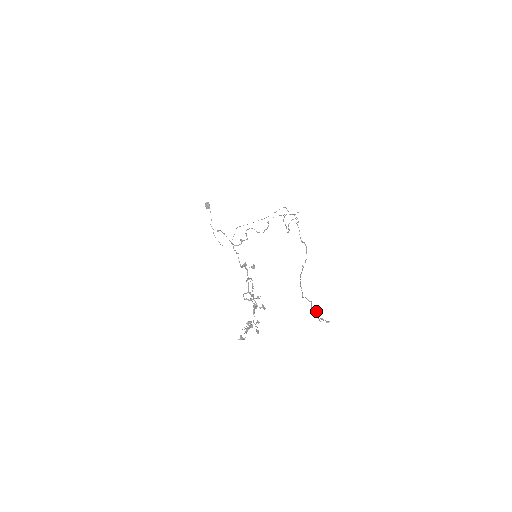
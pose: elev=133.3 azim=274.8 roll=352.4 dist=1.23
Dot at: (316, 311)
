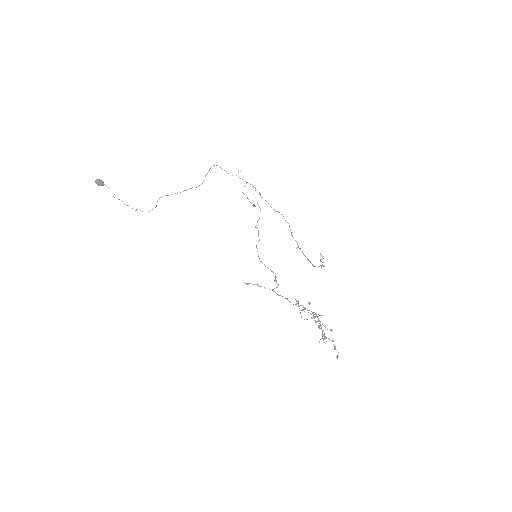
Dot at: occluded
